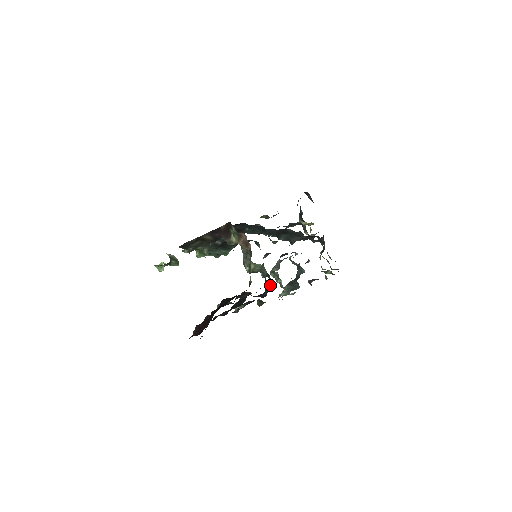
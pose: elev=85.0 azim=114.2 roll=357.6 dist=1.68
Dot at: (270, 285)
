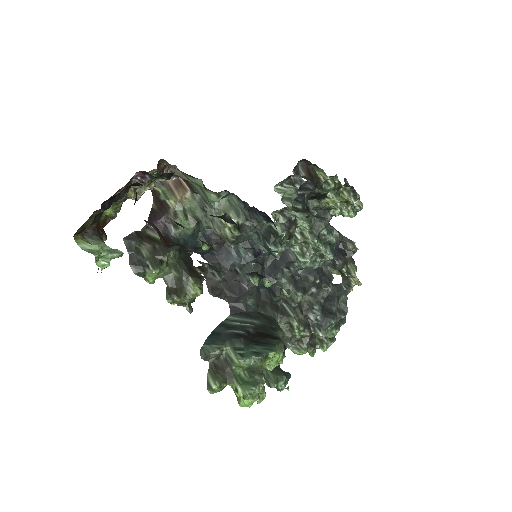
Dot at: (280, 232)
